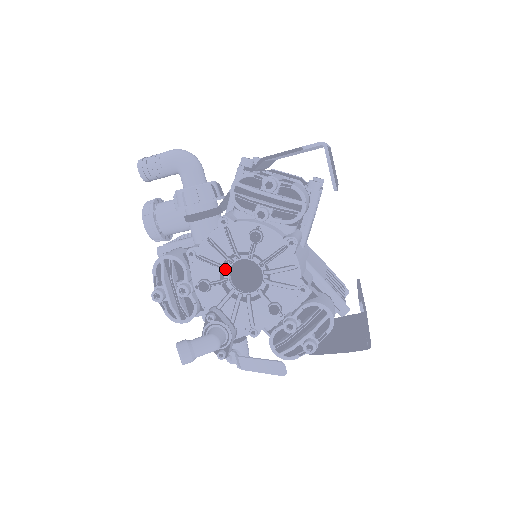
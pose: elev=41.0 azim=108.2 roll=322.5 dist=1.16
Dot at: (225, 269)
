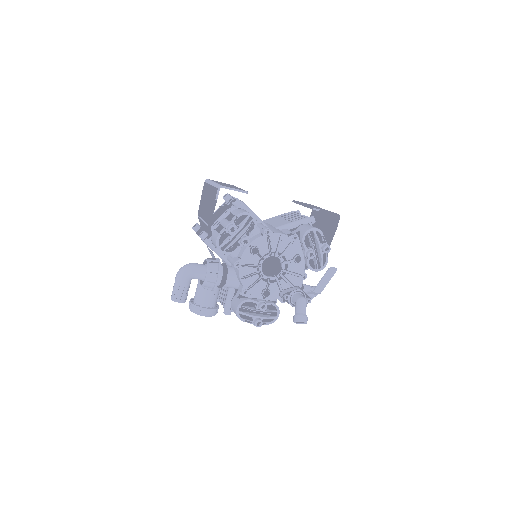
Dot at: (263, 277)
